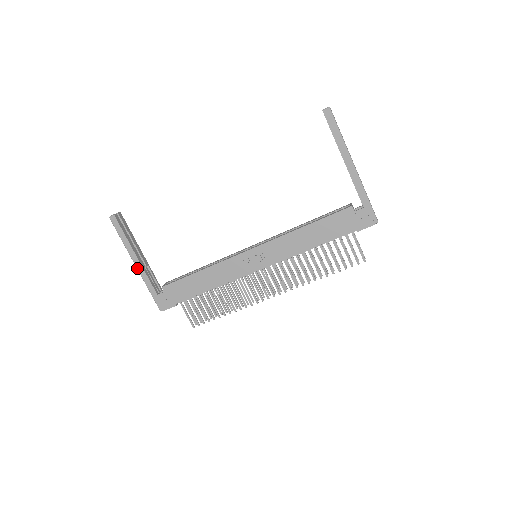
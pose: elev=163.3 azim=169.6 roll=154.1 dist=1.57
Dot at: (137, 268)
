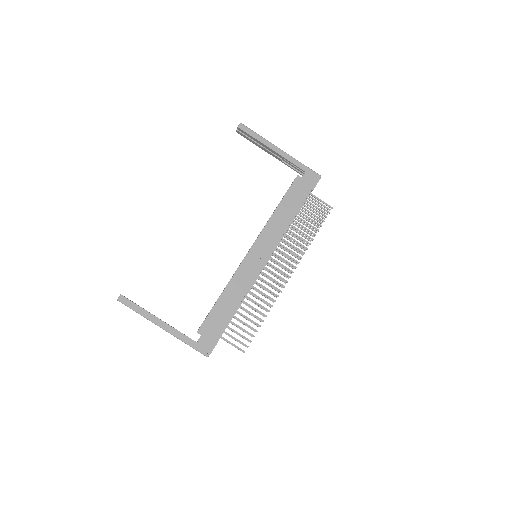
Dot at: (166, 330)
